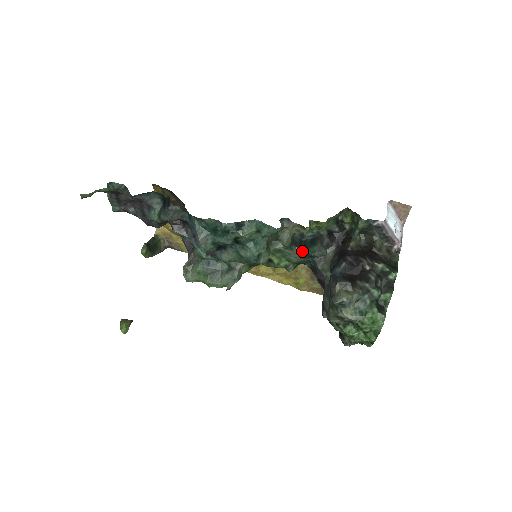
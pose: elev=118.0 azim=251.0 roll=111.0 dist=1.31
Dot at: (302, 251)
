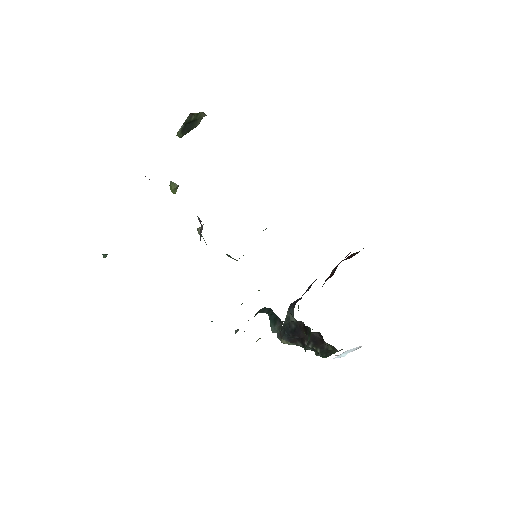
Dot at: (268, 314)
